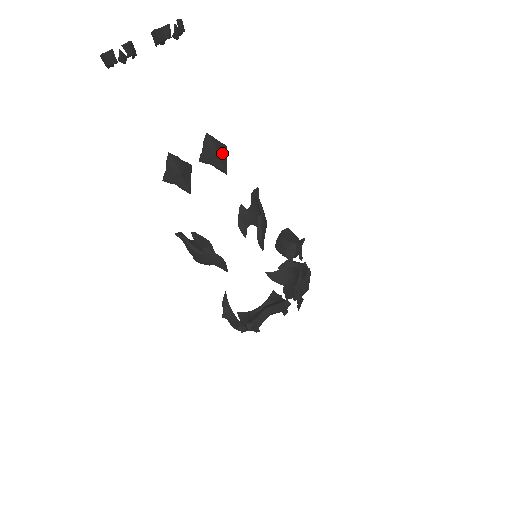
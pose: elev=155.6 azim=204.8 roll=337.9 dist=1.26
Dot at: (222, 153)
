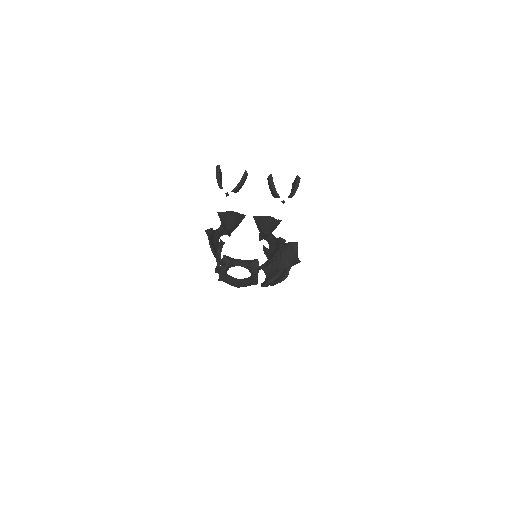
Dot at: (270, 232)
